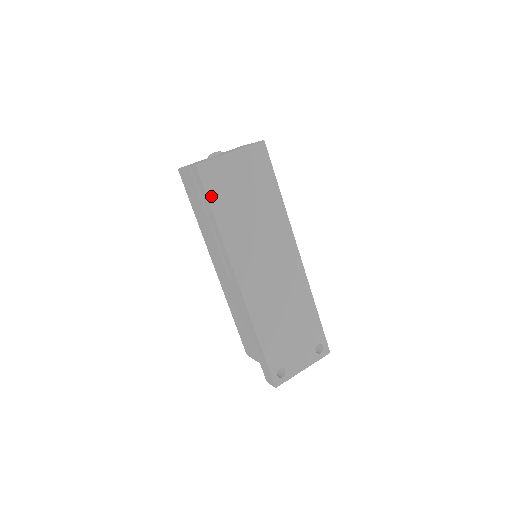
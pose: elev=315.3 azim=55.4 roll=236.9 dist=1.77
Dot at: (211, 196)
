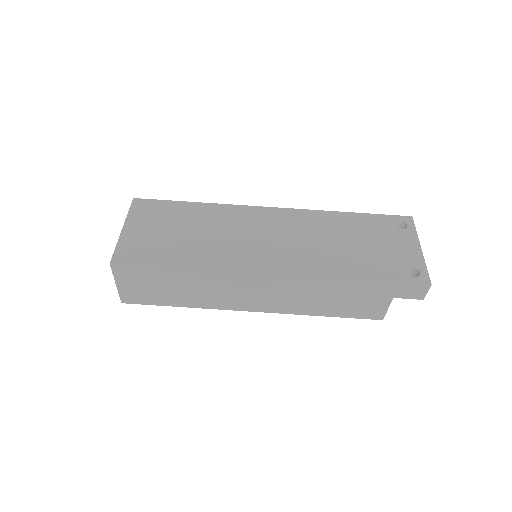
Dot at: (152, 263)
